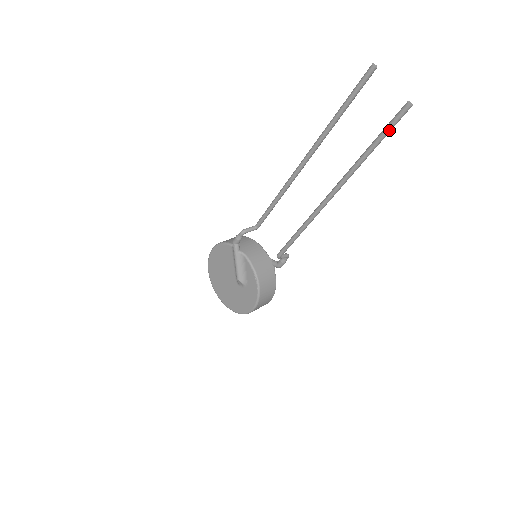
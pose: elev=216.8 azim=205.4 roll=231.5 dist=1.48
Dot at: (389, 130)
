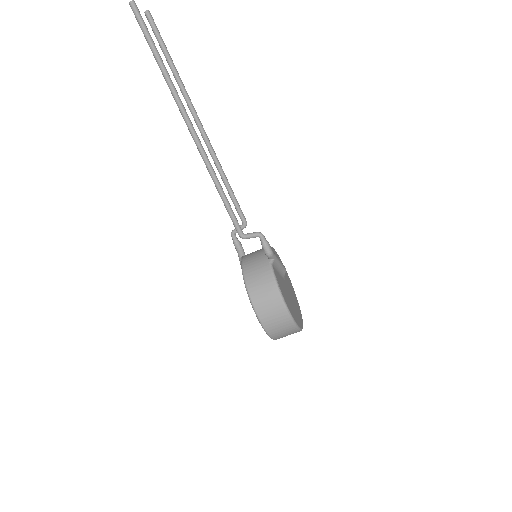
Dot at: (144, 34)
